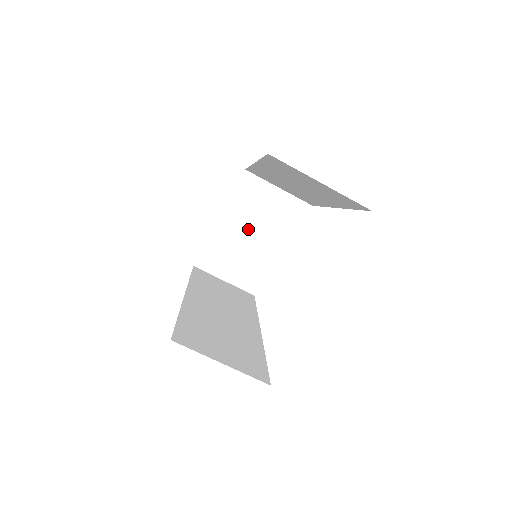
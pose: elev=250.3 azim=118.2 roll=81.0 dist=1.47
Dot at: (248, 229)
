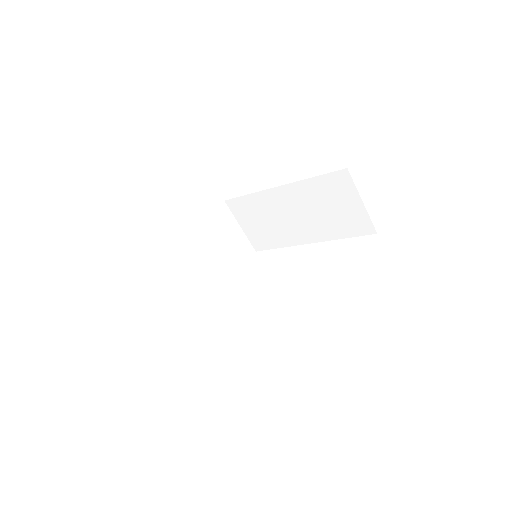
Dot at: (202, 251)
